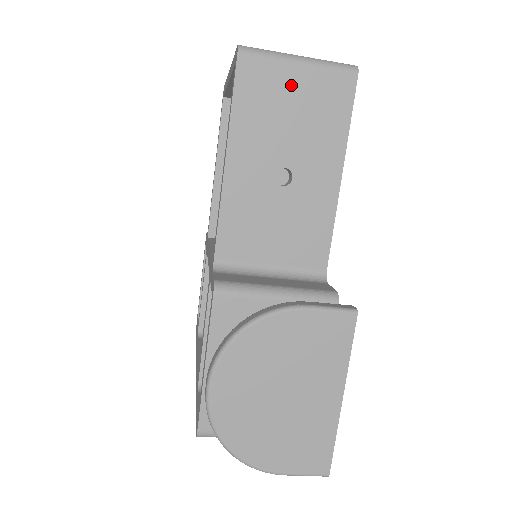
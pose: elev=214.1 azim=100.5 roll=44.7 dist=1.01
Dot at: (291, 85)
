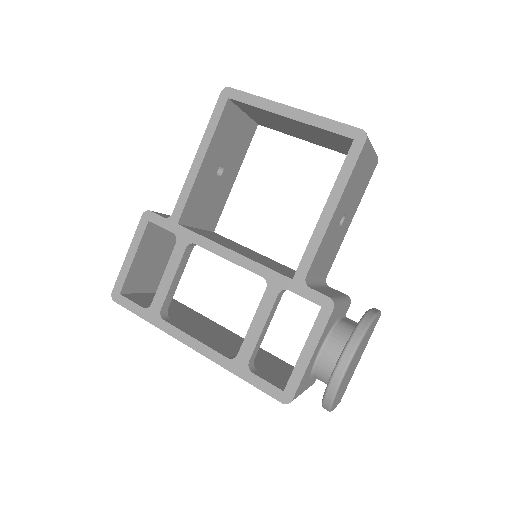
Dot at: (367, 164)
